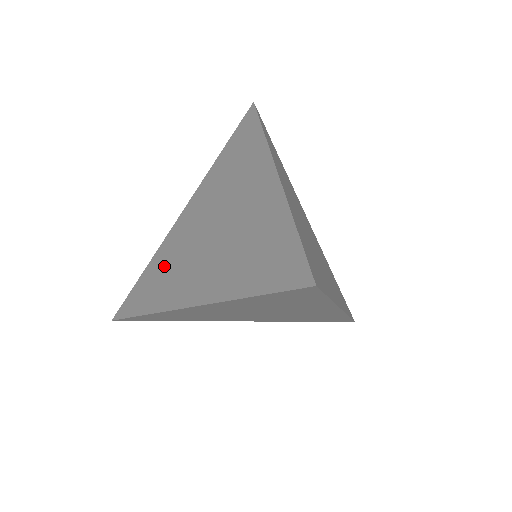
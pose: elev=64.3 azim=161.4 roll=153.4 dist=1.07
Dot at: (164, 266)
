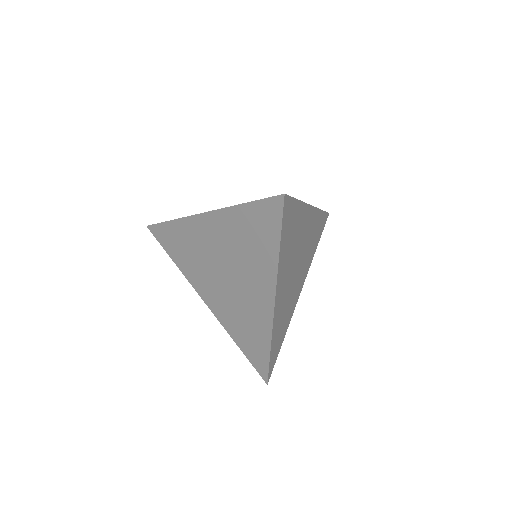
Dot at: occluded
